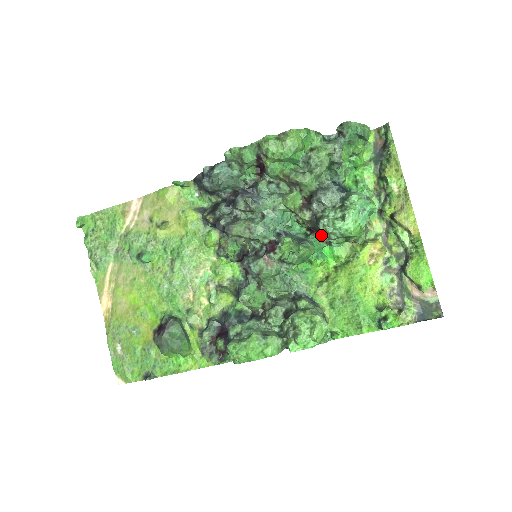
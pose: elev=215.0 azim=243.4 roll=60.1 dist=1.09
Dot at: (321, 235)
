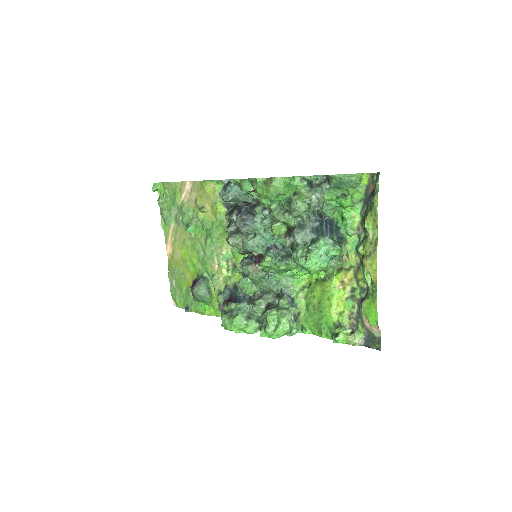
Dot at: occluded
